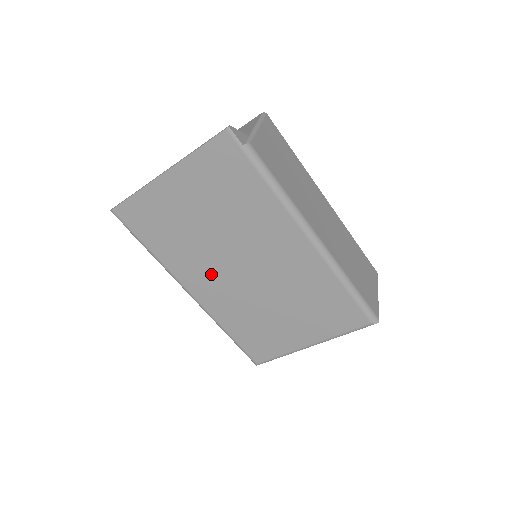
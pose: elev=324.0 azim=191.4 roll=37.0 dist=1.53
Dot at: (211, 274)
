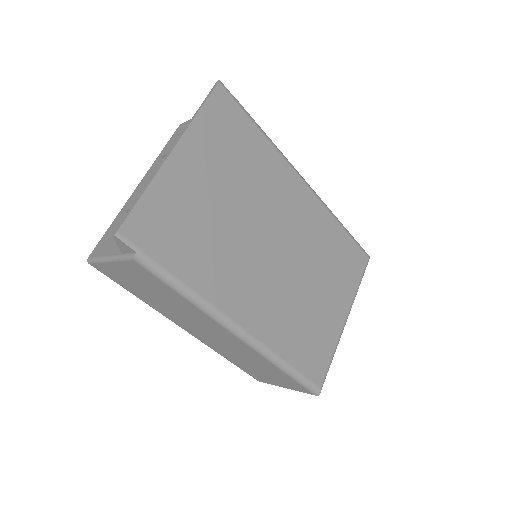
Dot at: (249, 277)
